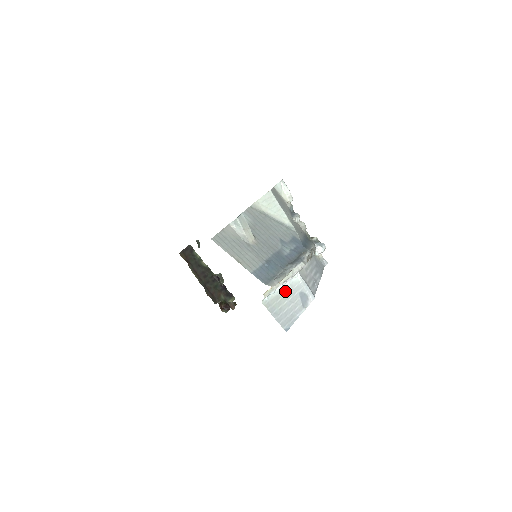
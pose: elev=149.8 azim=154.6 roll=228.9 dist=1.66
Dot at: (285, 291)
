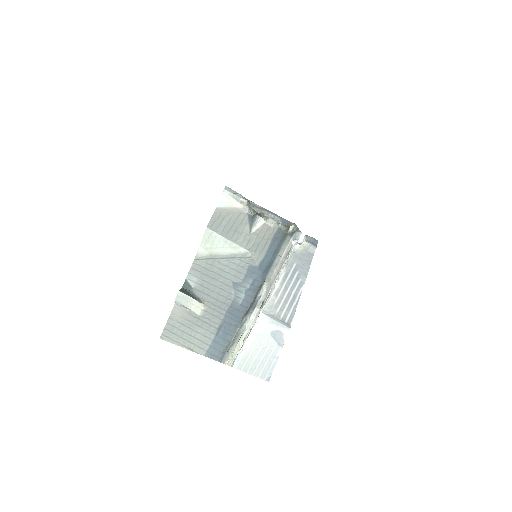
Dot at: (254, 341)
